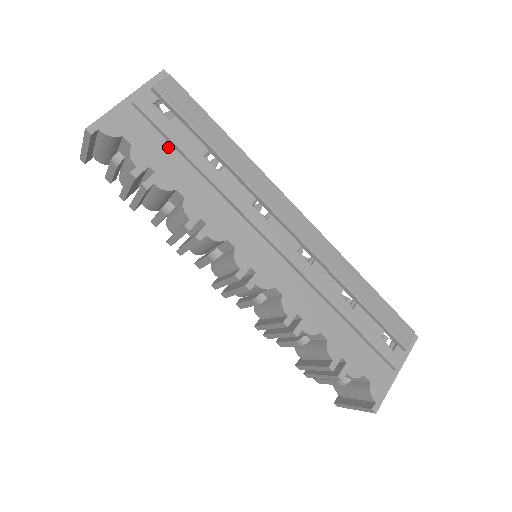
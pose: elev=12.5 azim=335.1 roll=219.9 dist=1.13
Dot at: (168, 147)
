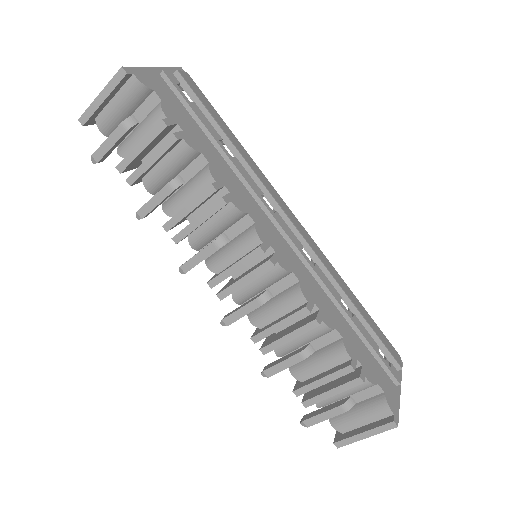
Dot at: (191, 119)
